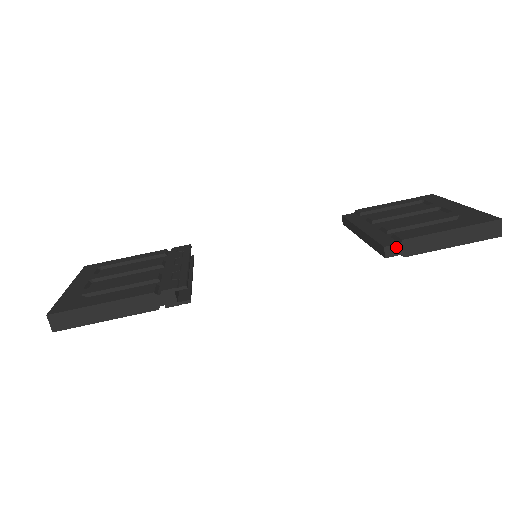
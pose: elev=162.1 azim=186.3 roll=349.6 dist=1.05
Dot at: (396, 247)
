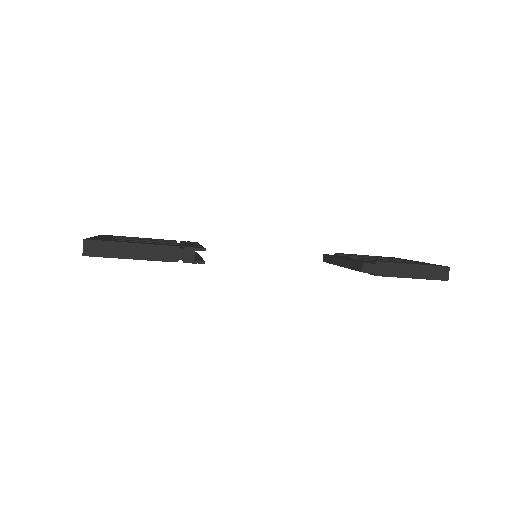
Dot at: (372, 266)
